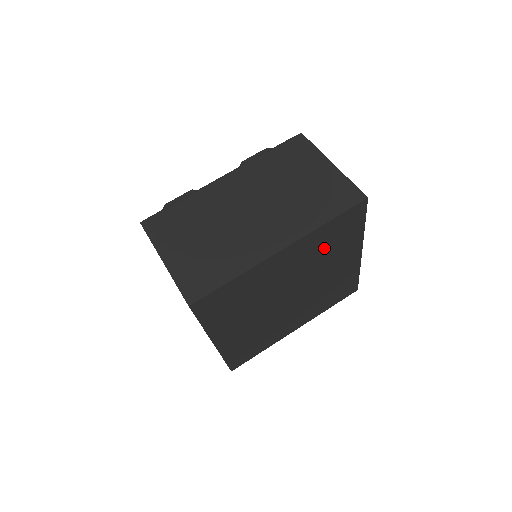
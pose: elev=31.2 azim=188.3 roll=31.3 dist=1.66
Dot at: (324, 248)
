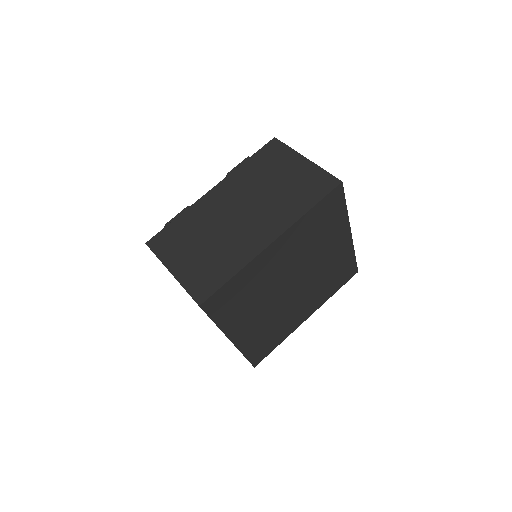
Dot at: (313, 235)
